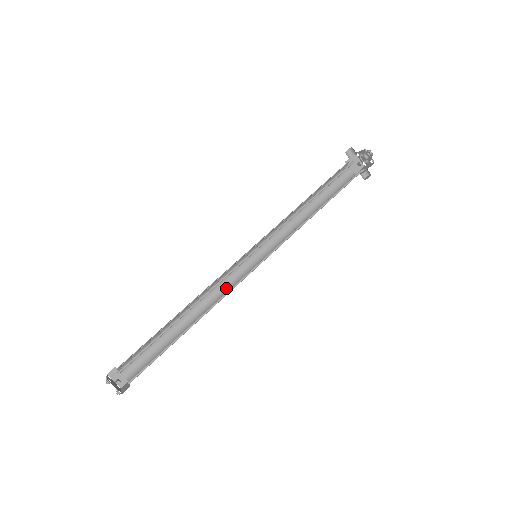
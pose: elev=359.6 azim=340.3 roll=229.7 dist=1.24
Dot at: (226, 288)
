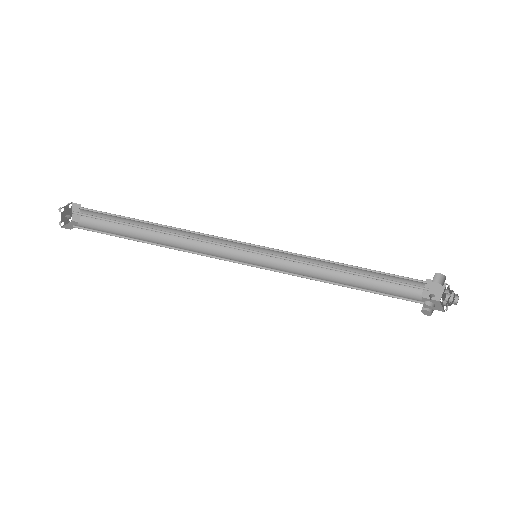
Dot at: (210, 248)
